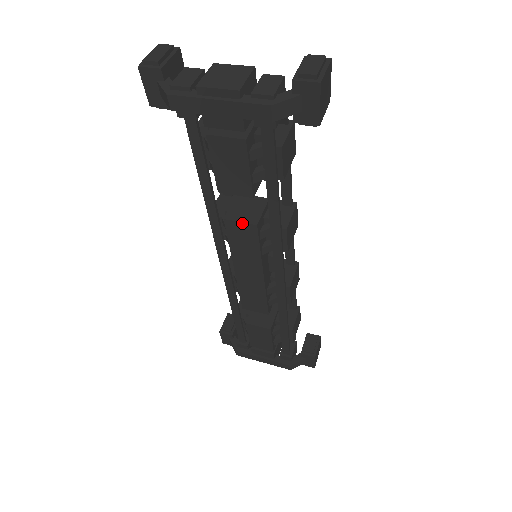
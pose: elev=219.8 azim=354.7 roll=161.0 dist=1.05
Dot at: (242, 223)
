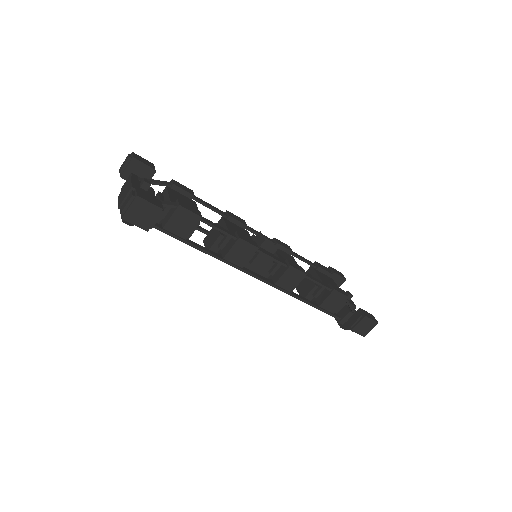
Dot at: (206, 247)
